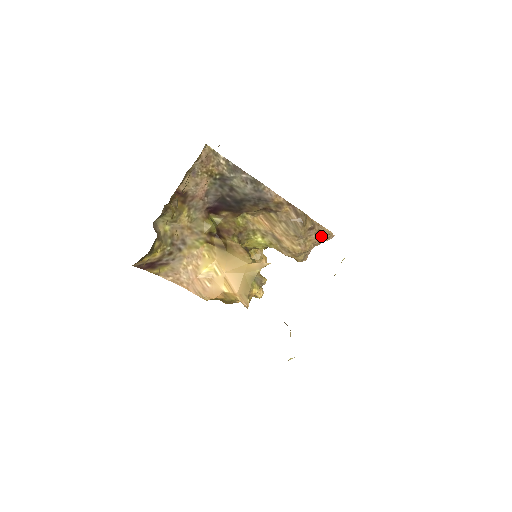
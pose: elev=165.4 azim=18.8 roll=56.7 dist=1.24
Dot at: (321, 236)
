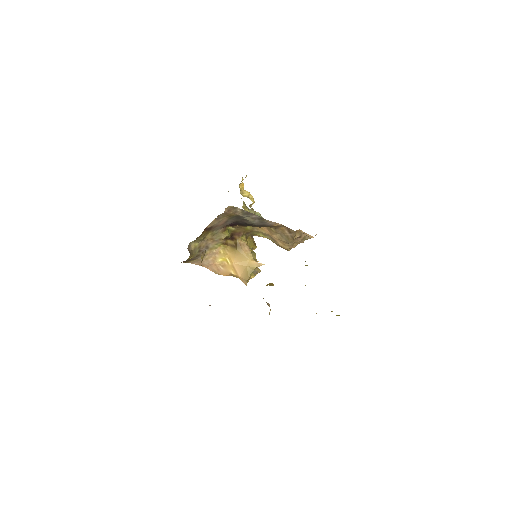
Dot at: (306, 239)
